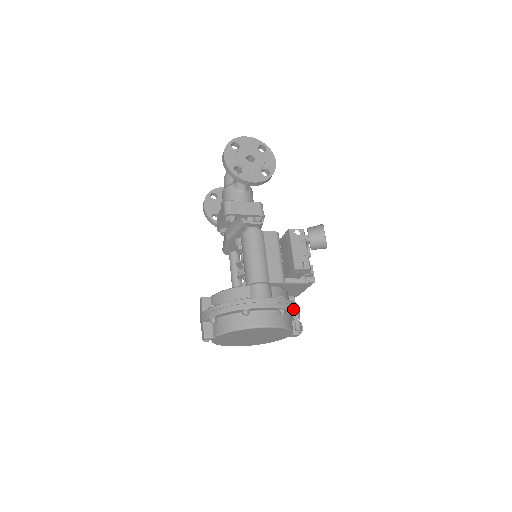
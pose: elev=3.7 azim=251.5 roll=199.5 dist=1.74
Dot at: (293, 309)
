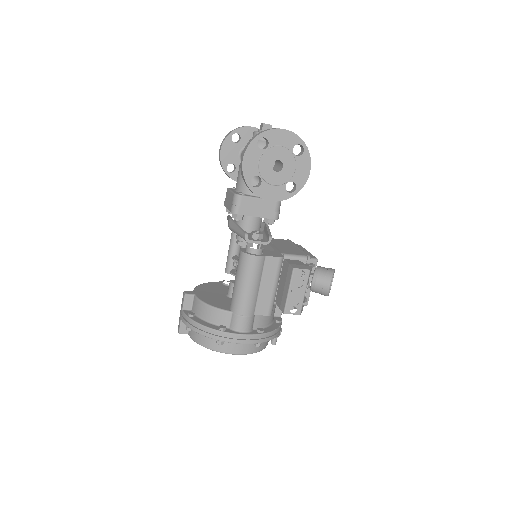
Dot at: (271, 339)
